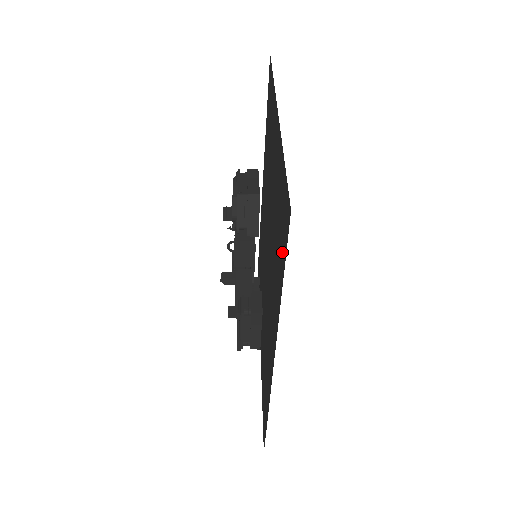
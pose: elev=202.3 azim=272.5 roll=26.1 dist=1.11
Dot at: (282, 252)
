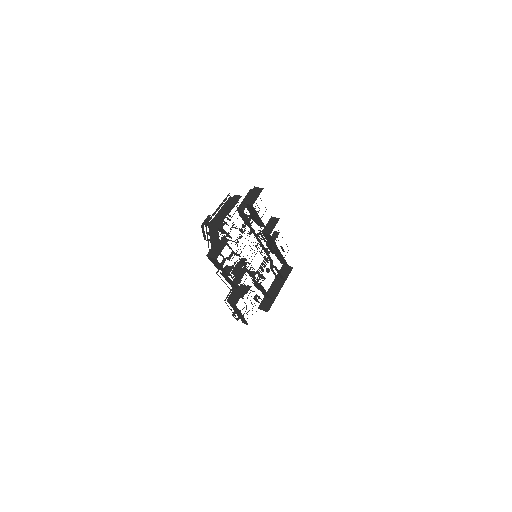
Dot at: occluded
